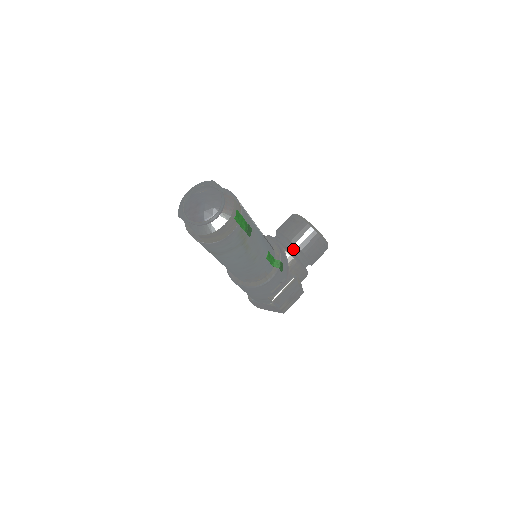
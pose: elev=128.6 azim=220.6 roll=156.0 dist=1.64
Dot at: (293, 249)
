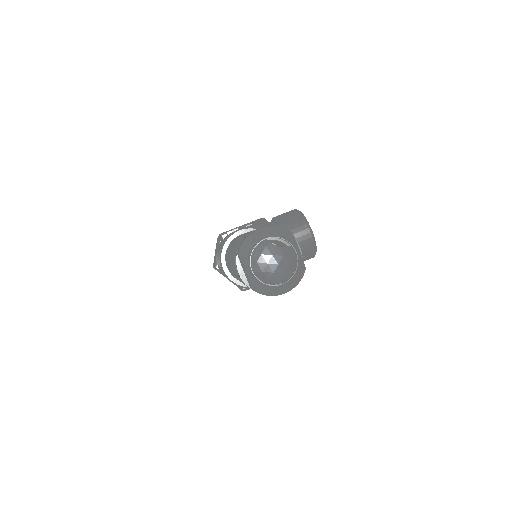
Dot at: occluded
